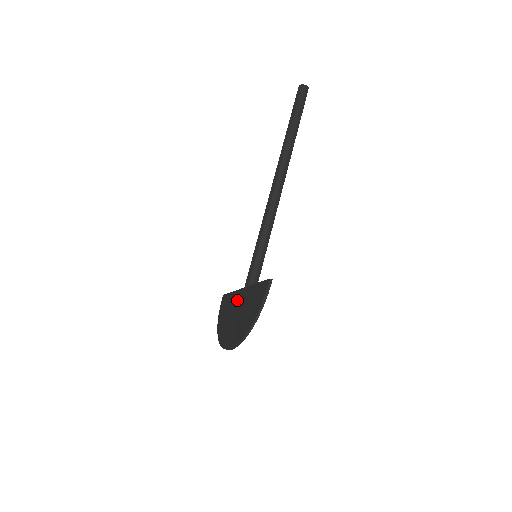
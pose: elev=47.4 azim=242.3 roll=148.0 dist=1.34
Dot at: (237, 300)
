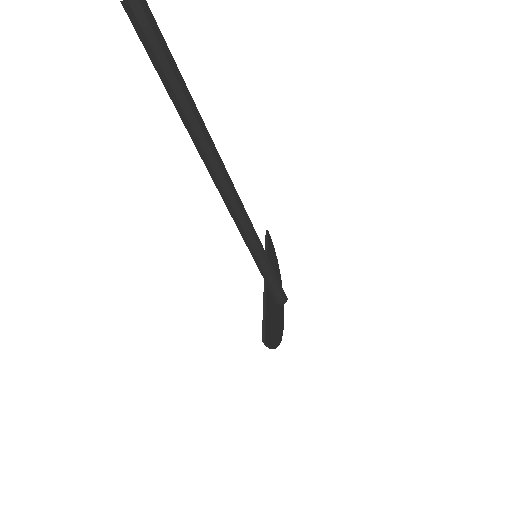
Dot at: occluded
